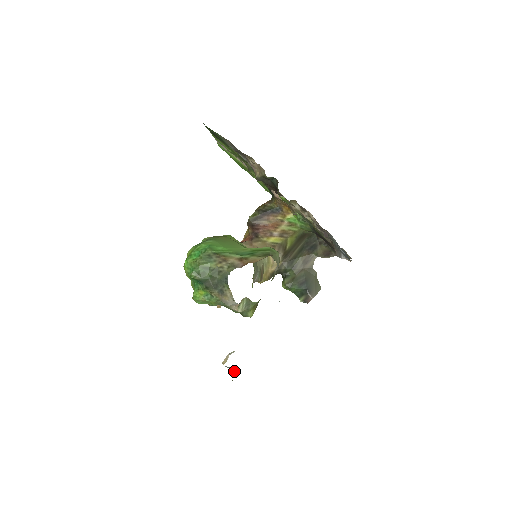
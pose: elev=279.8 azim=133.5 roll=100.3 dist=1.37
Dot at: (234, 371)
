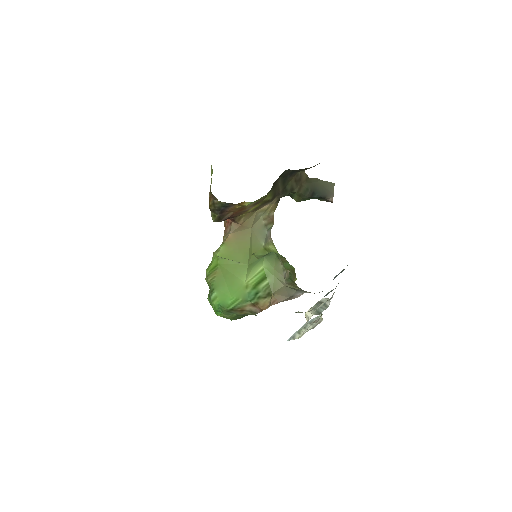
Dot at: occluded
